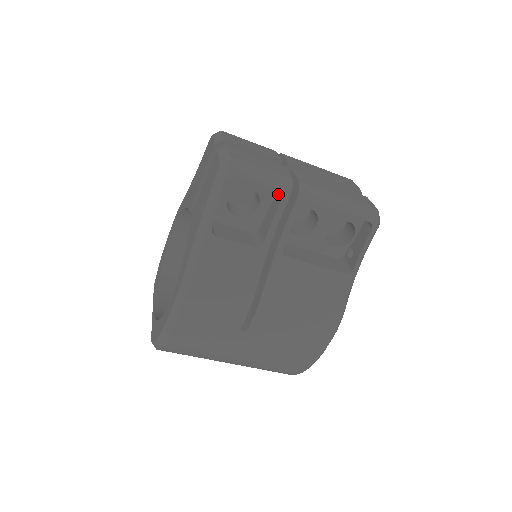
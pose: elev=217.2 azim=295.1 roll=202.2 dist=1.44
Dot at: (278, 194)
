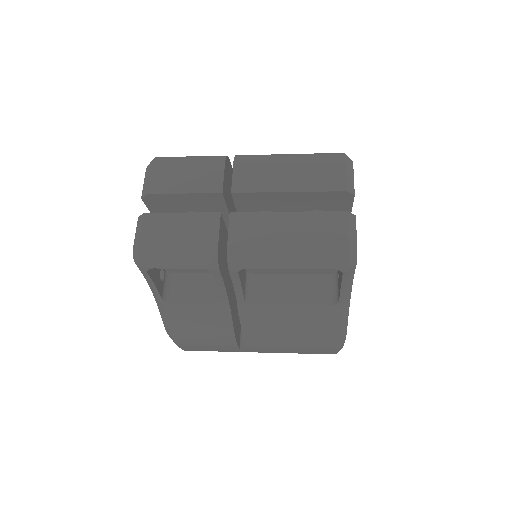
Dot at: occluded
